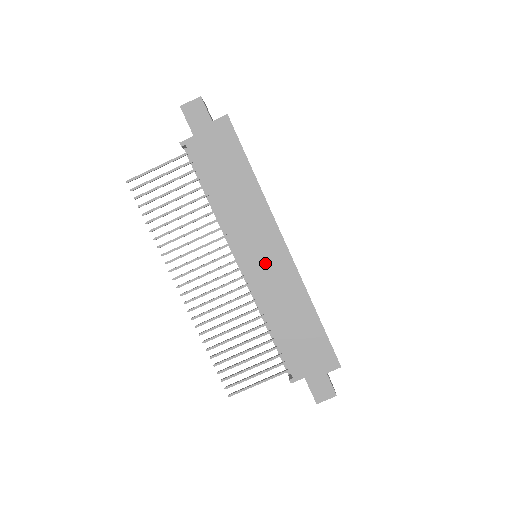
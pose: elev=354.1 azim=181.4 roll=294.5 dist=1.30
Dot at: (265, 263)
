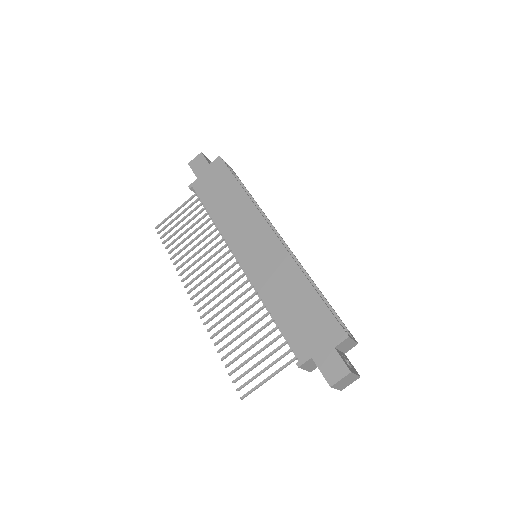
Dot at: (258, 253)
